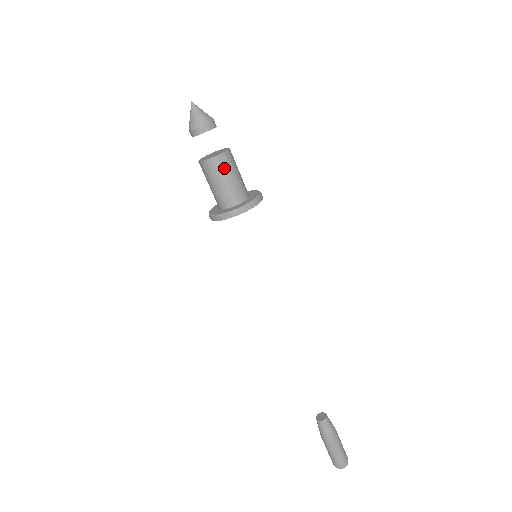
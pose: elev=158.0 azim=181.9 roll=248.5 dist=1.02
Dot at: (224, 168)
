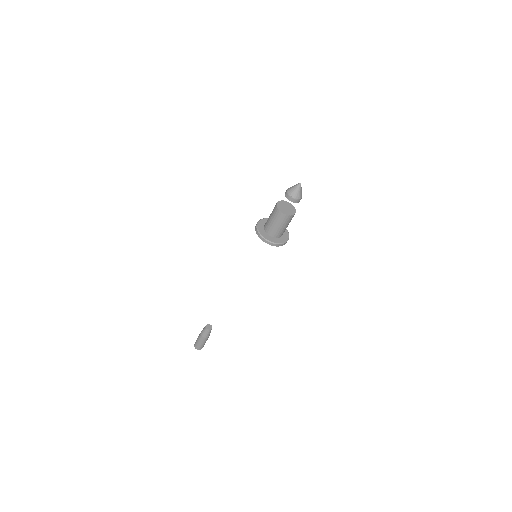
Dot at: (279, 219)
